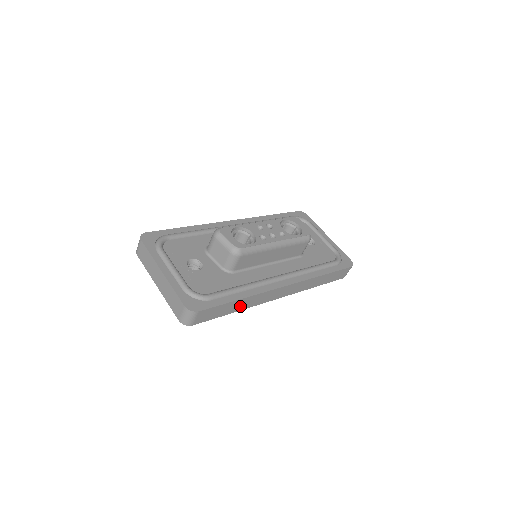
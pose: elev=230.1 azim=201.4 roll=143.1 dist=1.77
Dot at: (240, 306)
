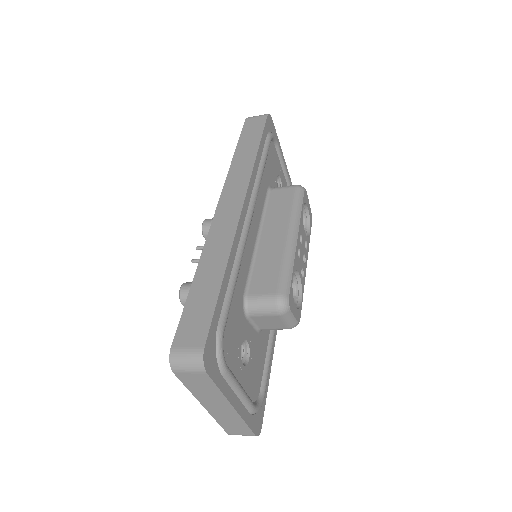
Dot at: occluded
